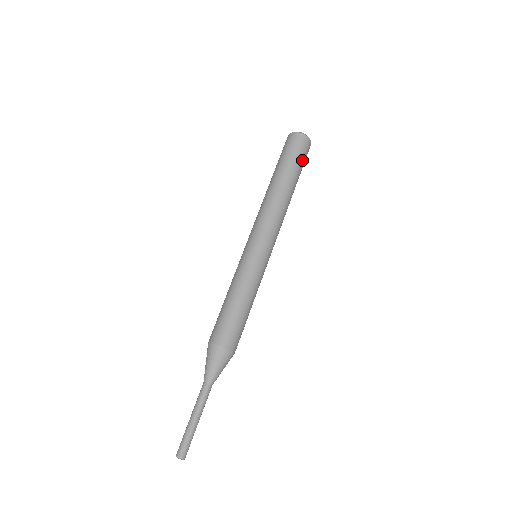
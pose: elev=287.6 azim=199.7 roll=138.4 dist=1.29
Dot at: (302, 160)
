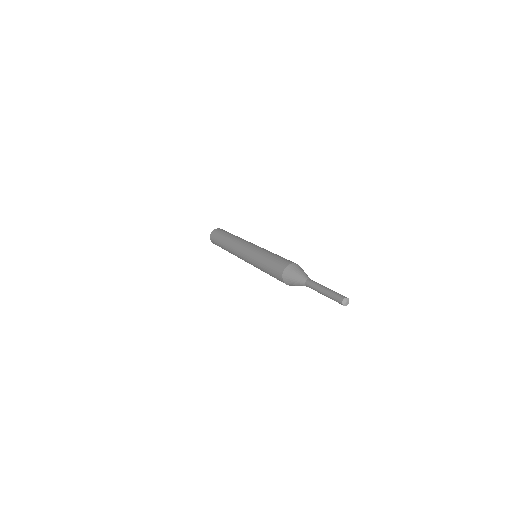
Dot at: occluded
